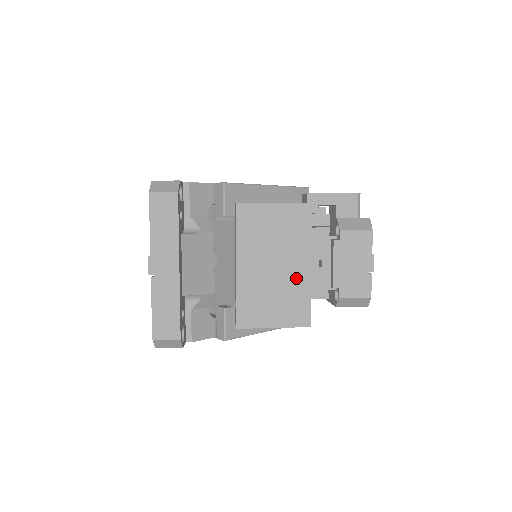
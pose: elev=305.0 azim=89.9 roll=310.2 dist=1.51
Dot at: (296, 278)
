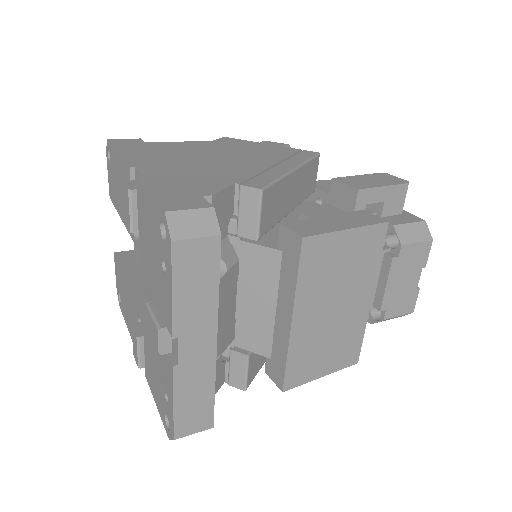
Dot at: (354, 316)
